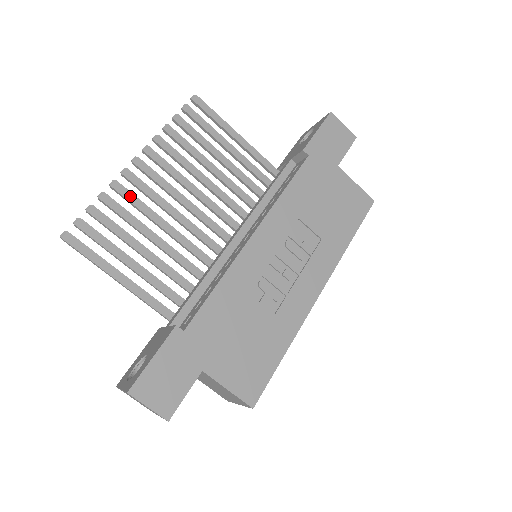
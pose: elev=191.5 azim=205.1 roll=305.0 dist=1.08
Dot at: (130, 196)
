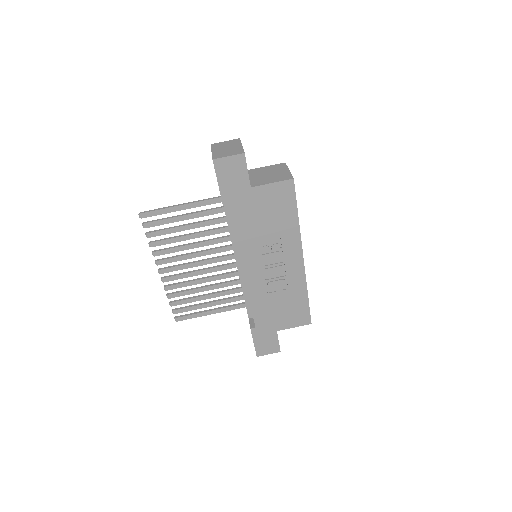
Dot at: (177, 286)
